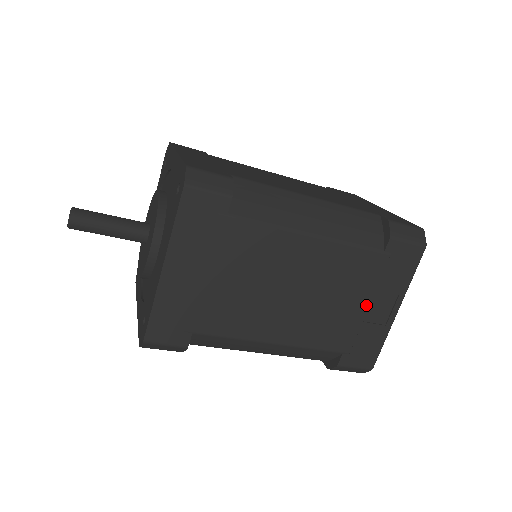
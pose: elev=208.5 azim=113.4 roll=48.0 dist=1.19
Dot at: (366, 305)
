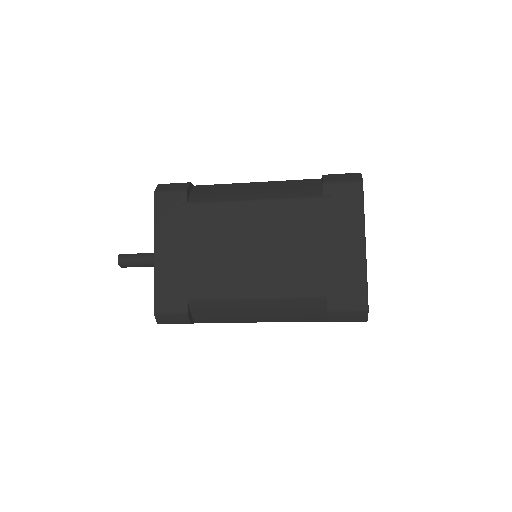
Dot at: occluded
